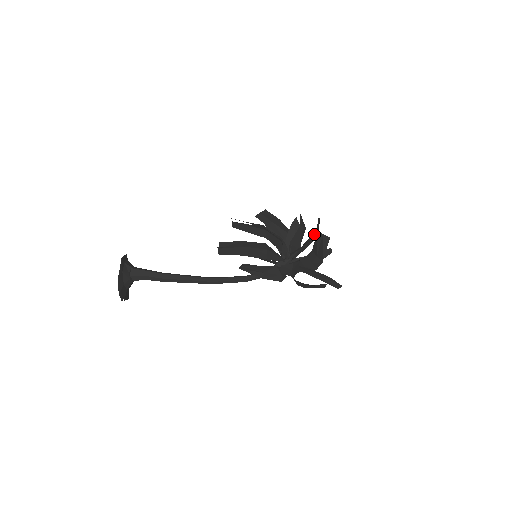
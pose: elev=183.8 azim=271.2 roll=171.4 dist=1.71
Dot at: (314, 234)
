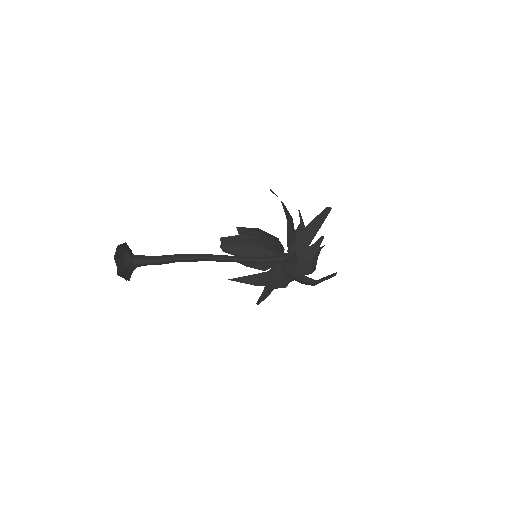
Dot at: occluded
